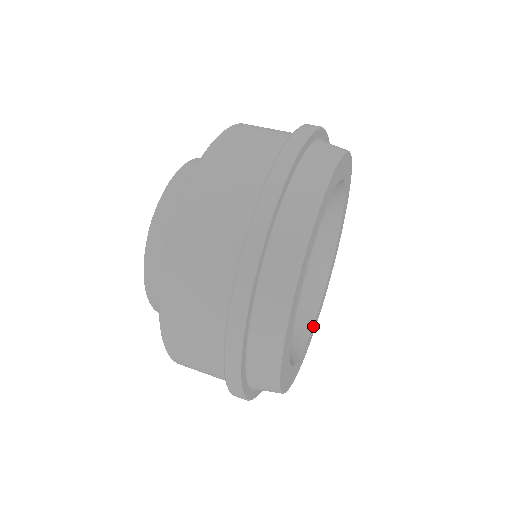
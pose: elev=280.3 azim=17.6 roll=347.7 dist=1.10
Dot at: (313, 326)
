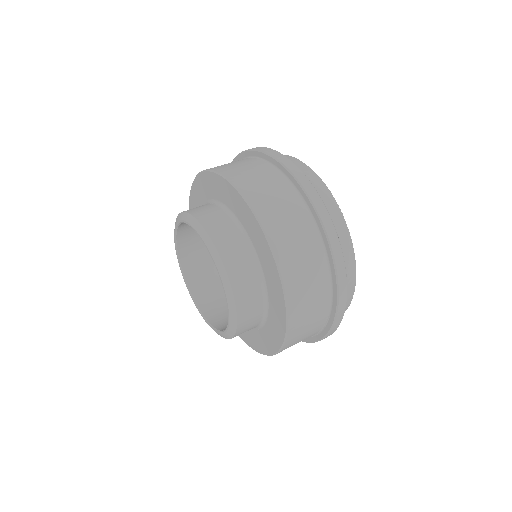
Dot at: occluded
